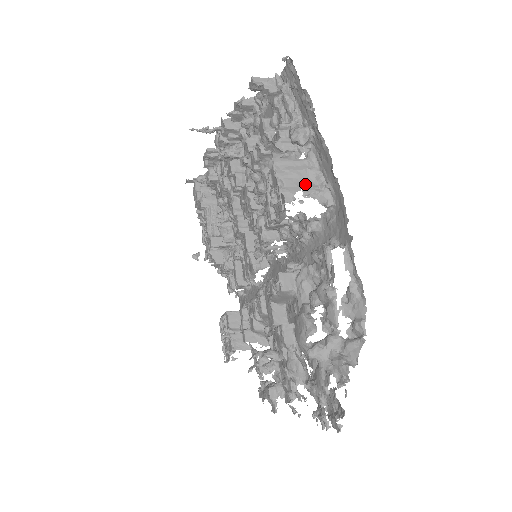
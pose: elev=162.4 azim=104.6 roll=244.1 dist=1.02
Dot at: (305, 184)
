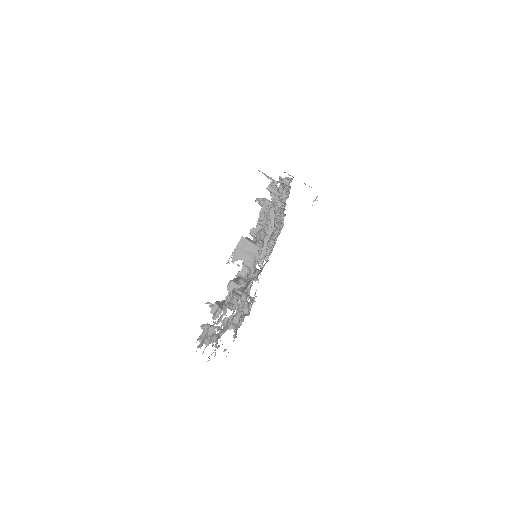
Dot at: (248, 259)
